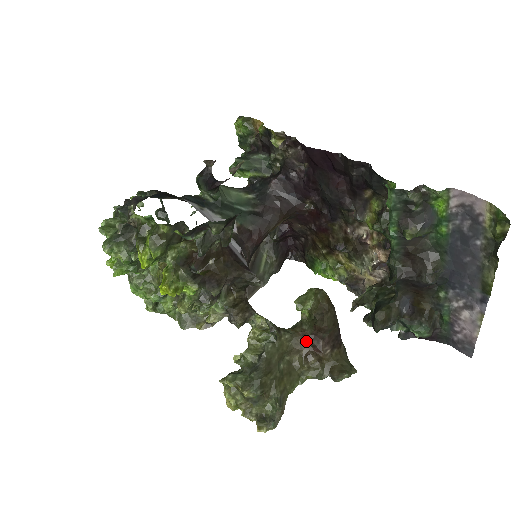
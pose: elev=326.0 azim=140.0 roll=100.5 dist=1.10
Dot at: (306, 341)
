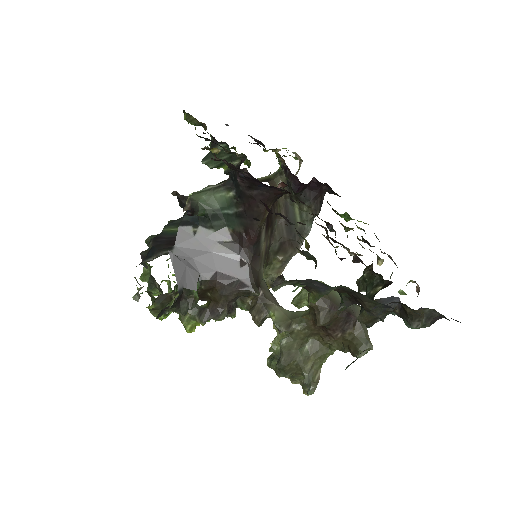
Dot at: (318, 328)
